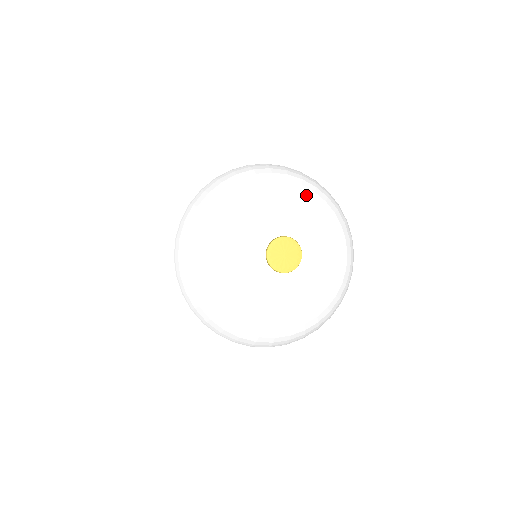
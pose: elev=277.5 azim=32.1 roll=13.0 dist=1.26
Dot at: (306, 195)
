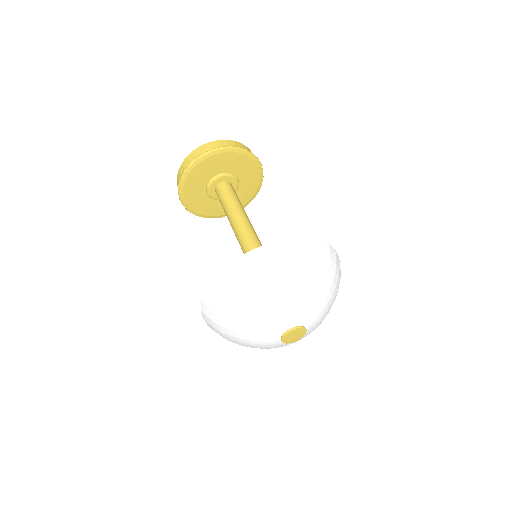
Dot at: (296, 286)
